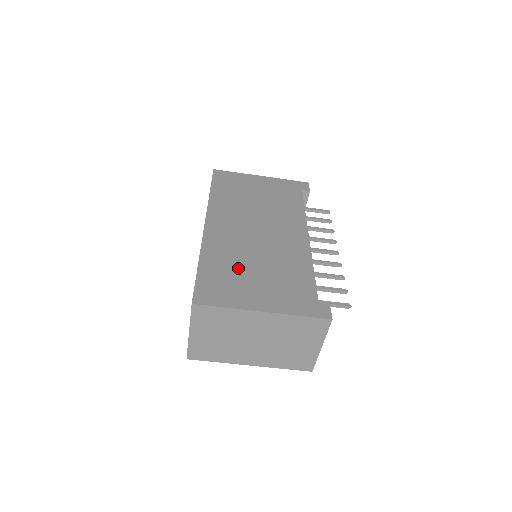
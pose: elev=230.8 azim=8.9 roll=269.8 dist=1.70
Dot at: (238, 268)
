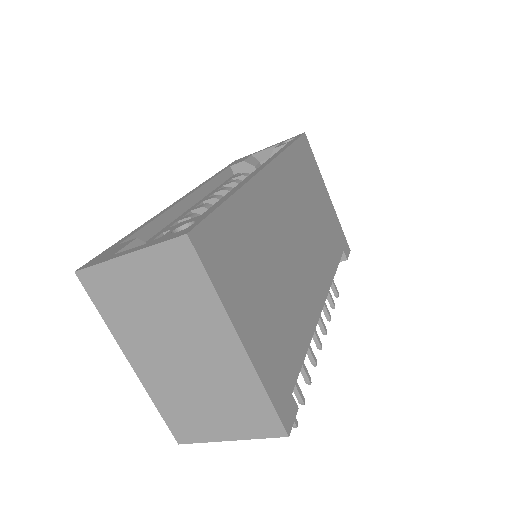
Dot at: (257, 256)
